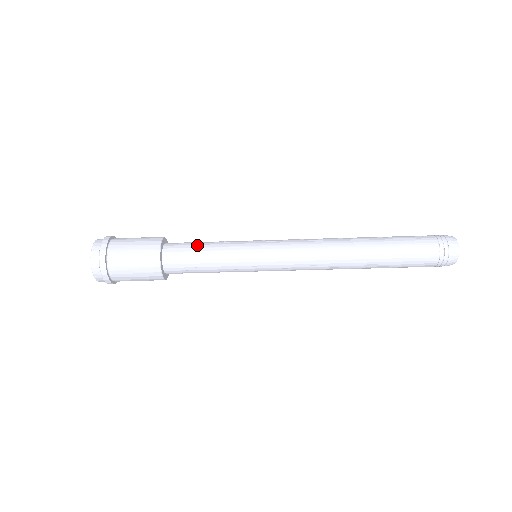
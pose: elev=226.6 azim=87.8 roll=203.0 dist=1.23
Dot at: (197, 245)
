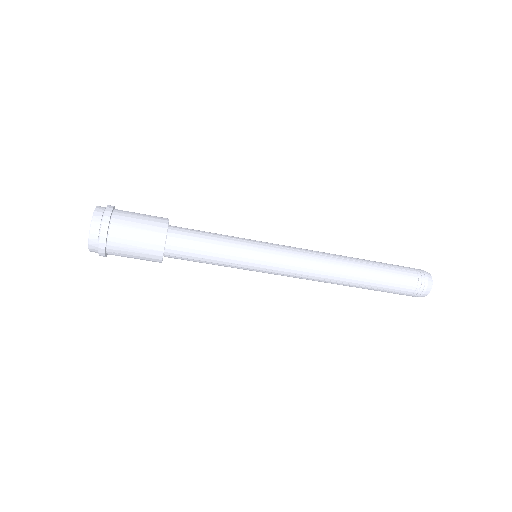
Dot at: (203, 235)
